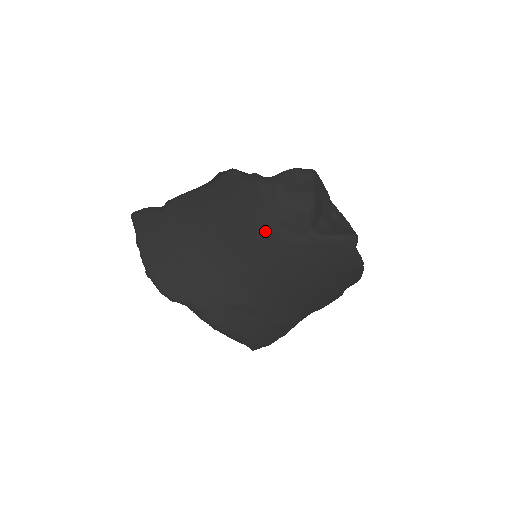
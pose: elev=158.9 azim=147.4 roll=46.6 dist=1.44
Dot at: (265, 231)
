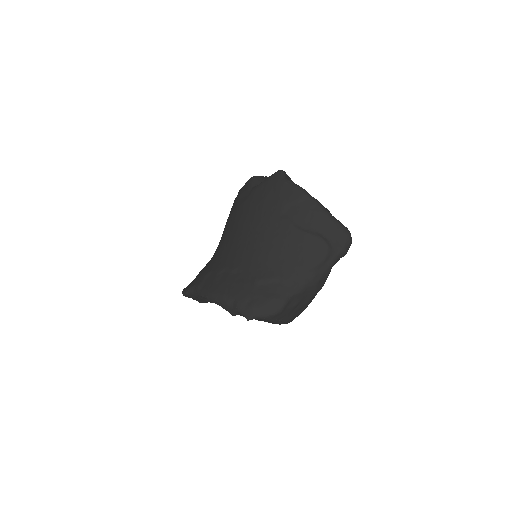
Dot at: (233, 211)
